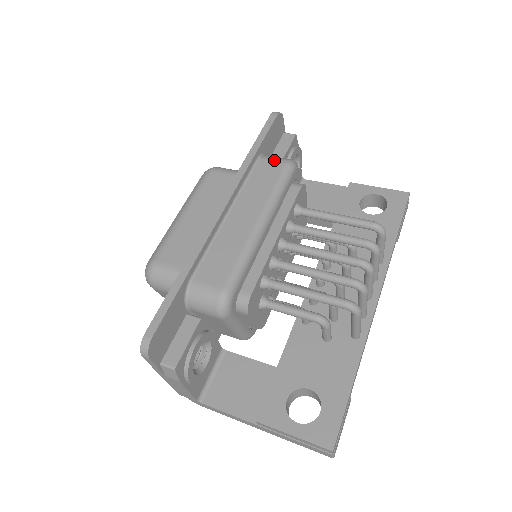
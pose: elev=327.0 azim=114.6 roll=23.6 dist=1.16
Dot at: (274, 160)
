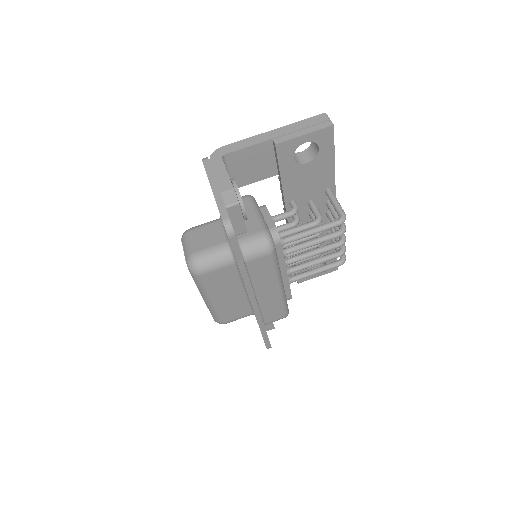
Dot at: (259, 257)
